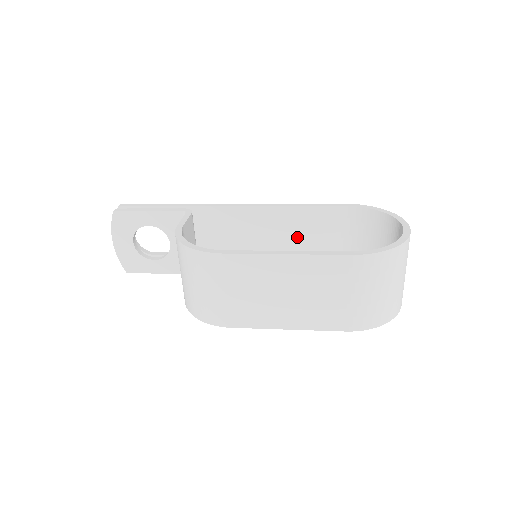
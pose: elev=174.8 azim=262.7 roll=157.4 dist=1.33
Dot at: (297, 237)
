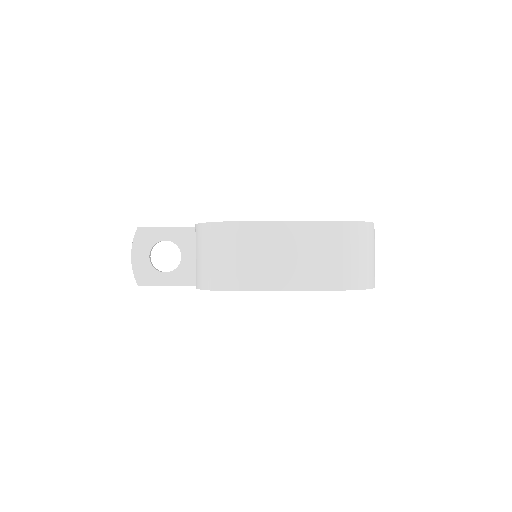
Dot at: occluded
